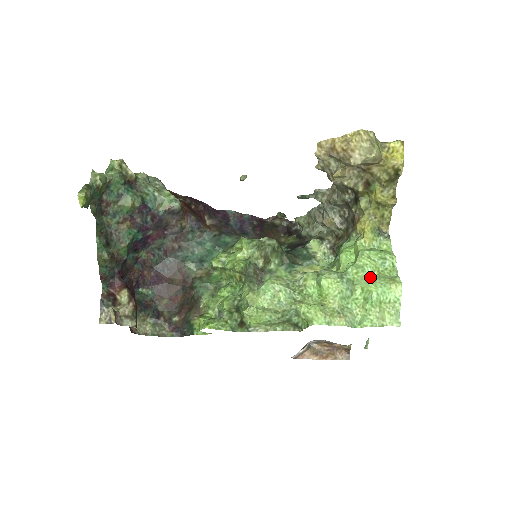
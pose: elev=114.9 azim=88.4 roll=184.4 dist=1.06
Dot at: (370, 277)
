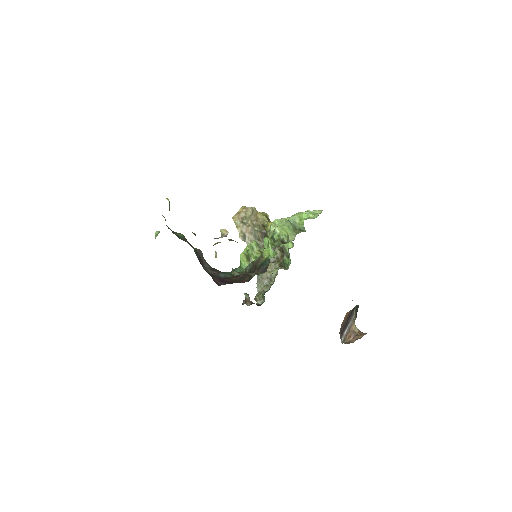
Dot at: occluded
